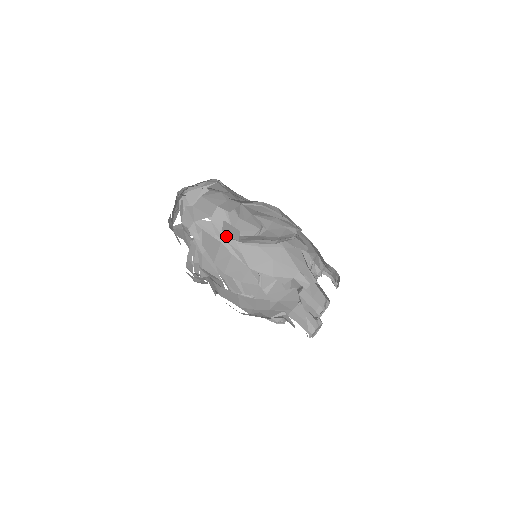
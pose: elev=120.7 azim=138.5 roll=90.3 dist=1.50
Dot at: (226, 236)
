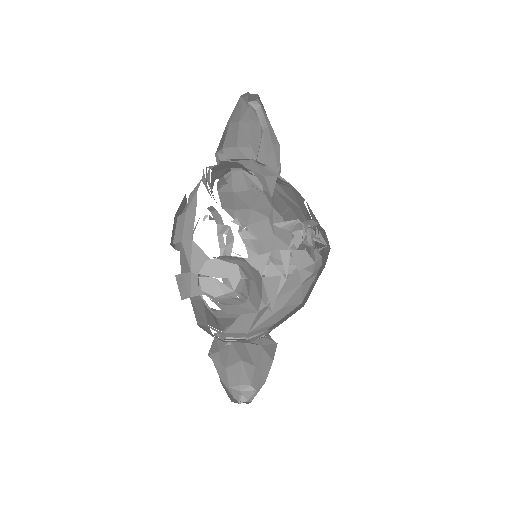
Dot at: occluded
